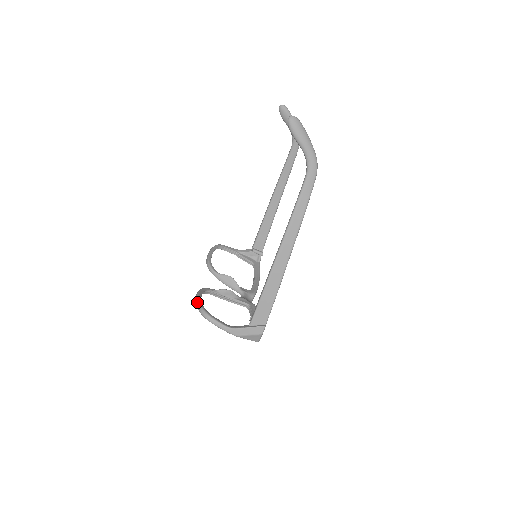
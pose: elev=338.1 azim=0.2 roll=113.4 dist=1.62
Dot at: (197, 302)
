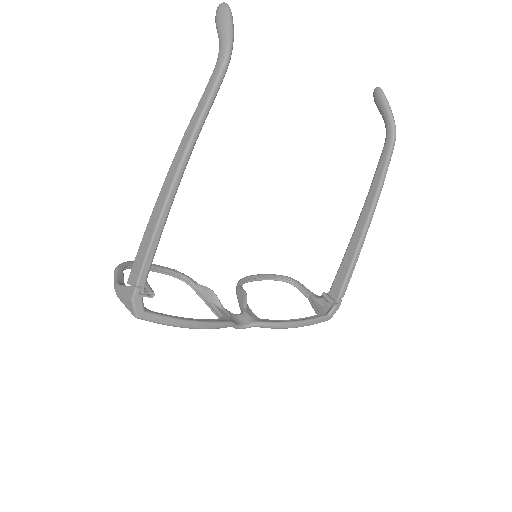
Dot at: occluded
